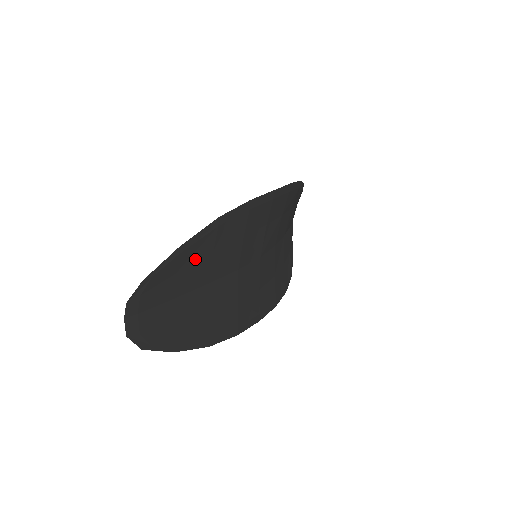
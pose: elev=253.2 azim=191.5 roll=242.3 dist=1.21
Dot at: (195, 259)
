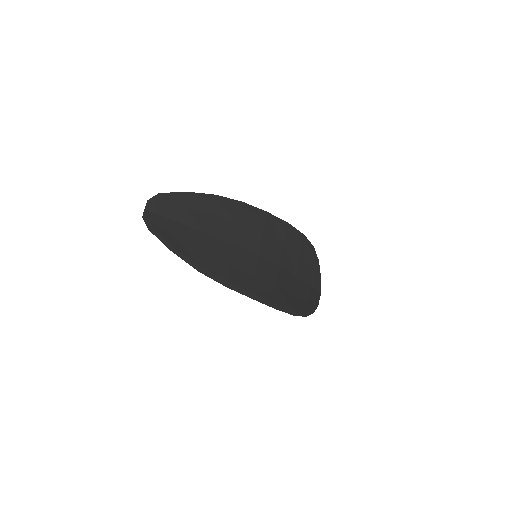
Dot at: (196, 208)
